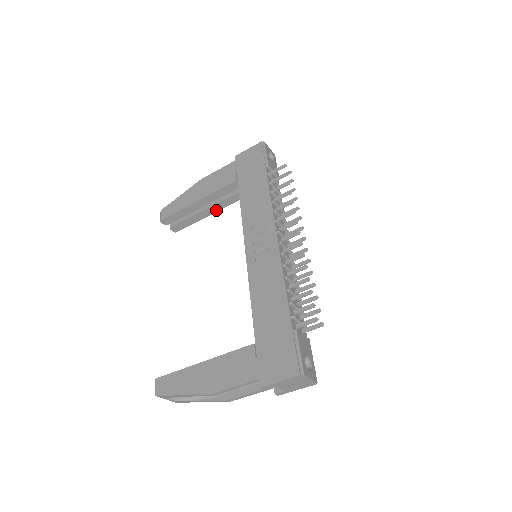
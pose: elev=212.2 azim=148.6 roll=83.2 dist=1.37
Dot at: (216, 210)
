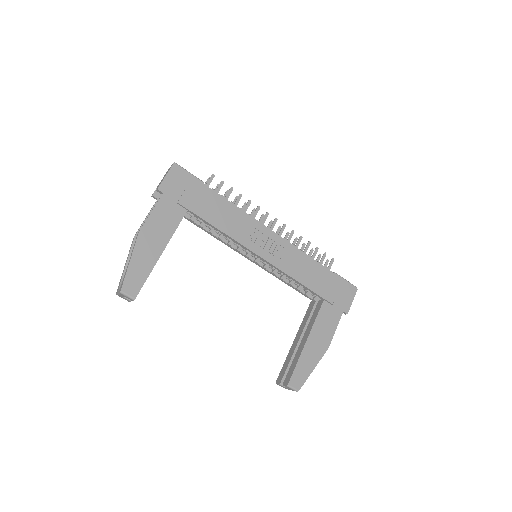
Dot at: occluded
